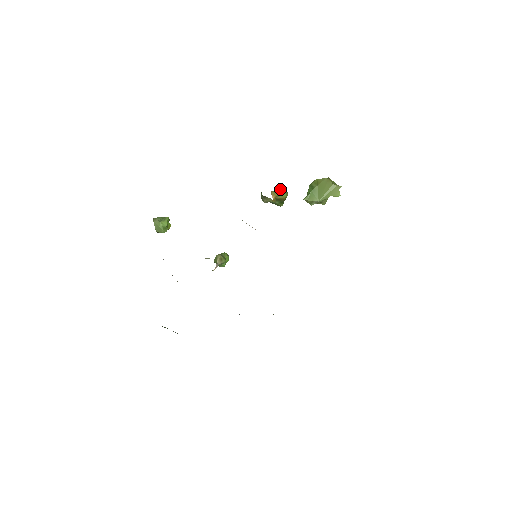
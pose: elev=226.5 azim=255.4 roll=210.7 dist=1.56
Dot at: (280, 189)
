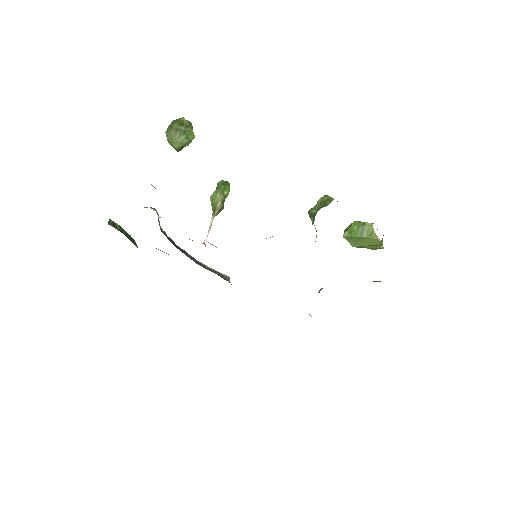
Dot at: occluded
